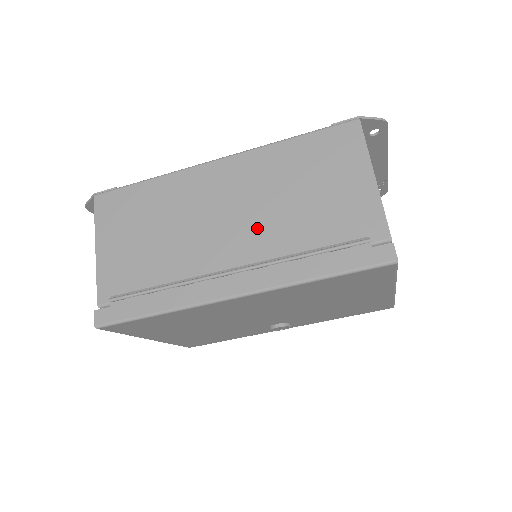
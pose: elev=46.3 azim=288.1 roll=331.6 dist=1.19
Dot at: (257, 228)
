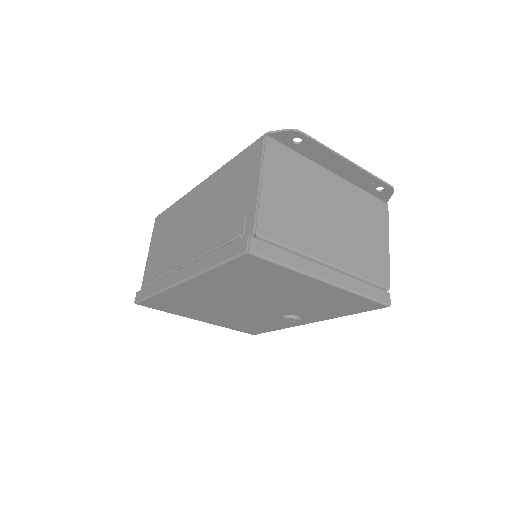
Dot at: (202, 232)
